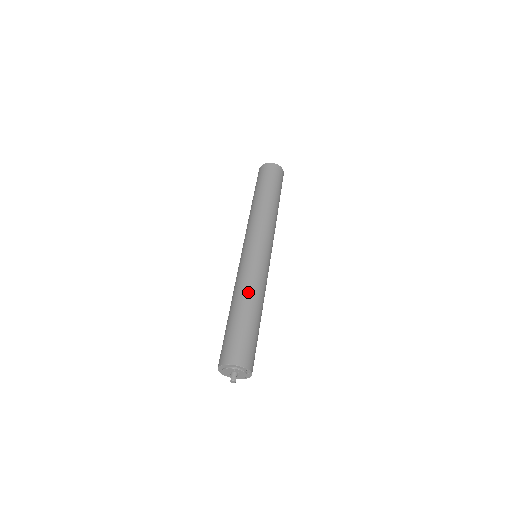
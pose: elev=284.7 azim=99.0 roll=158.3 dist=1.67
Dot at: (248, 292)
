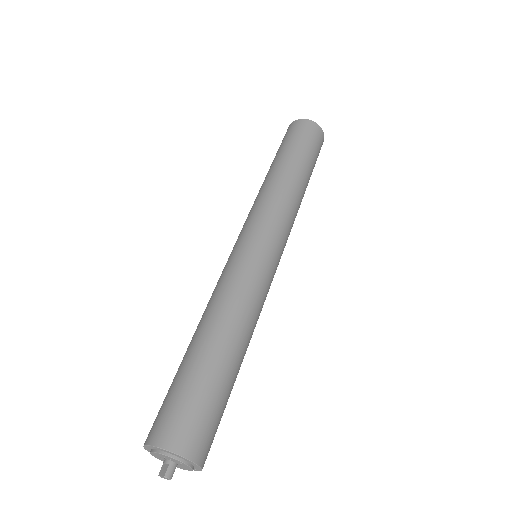
Dot at: (244, 325)
